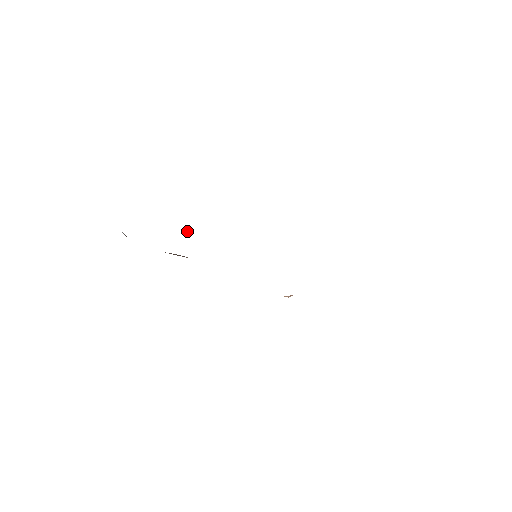
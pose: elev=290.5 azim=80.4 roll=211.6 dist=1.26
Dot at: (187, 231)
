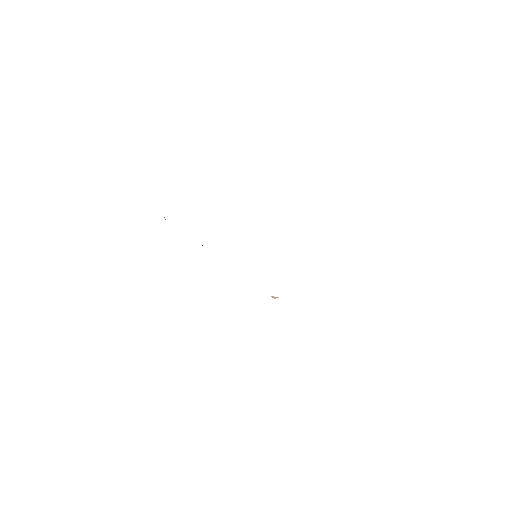
Dot at: occluded
